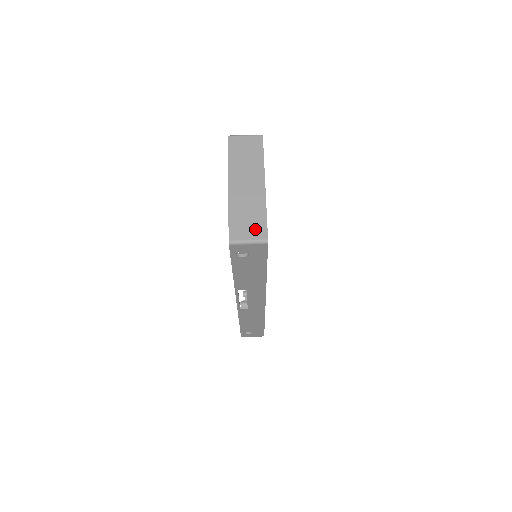
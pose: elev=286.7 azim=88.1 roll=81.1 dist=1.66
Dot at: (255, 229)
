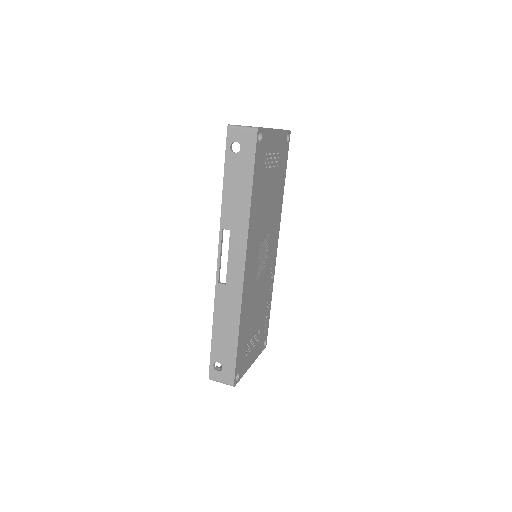
Dot at: occluded
